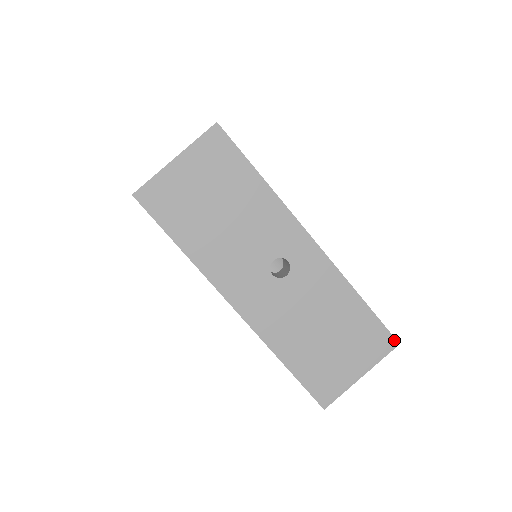
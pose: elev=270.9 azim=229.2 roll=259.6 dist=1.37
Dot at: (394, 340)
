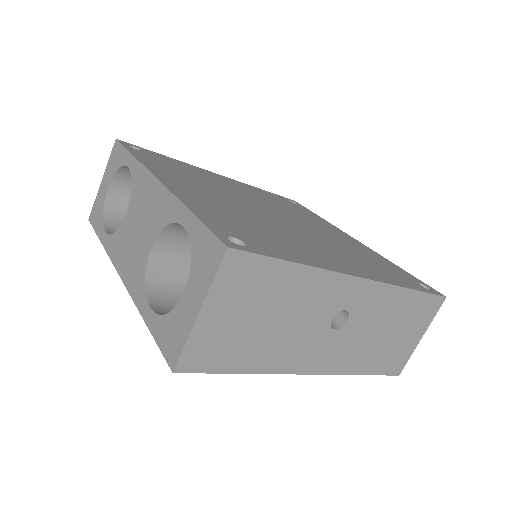
Dot at: (442, 298)
